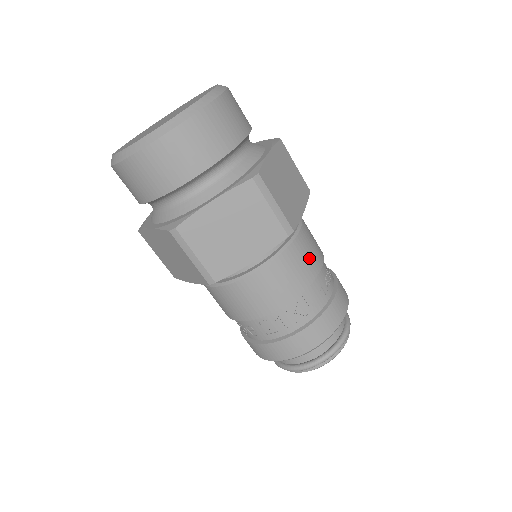
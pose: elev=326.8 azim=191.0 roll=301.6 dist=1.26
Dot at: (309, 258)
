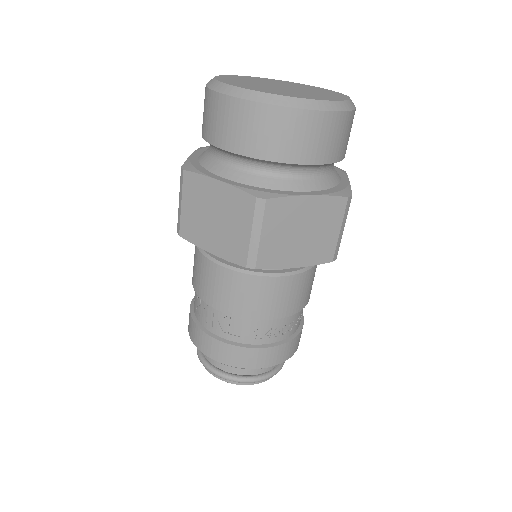
Dot at: (266, 302)
